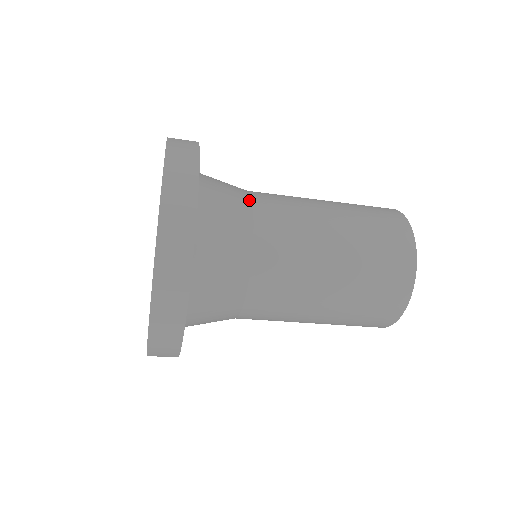
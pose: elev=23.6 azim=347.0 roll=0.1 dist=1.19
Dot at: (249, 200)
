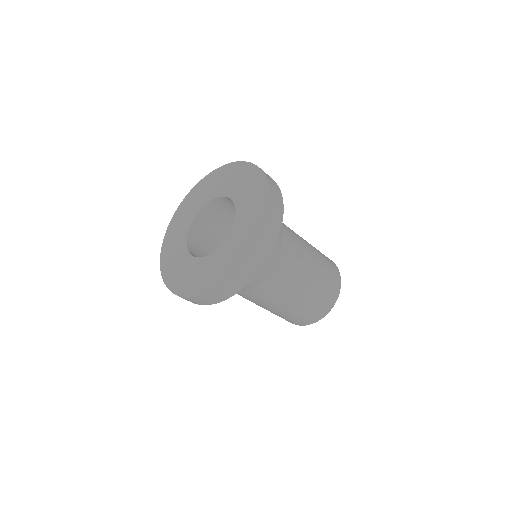
Dot at: occluded
